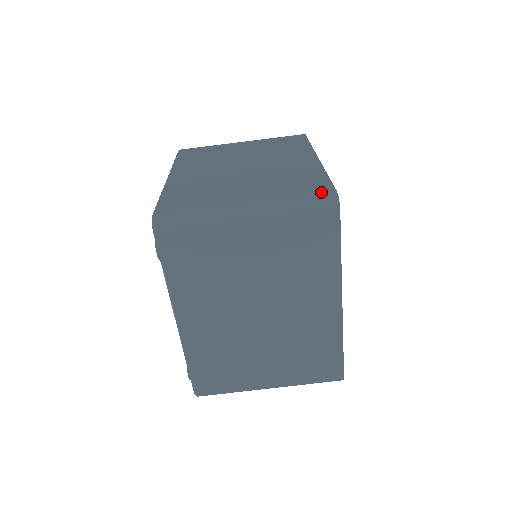
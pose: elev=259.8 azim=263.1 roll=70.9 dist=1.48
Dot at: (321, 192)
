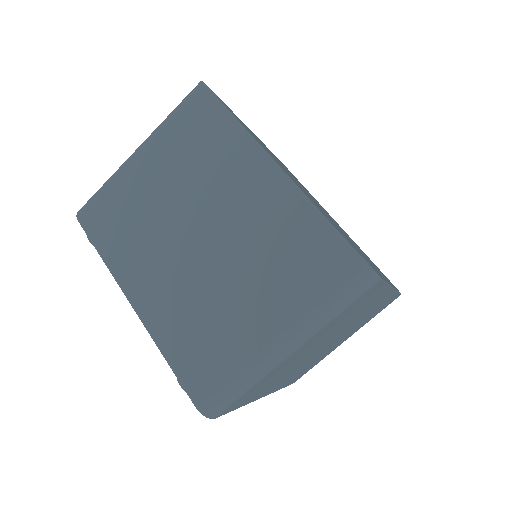
Dot at: occluded
